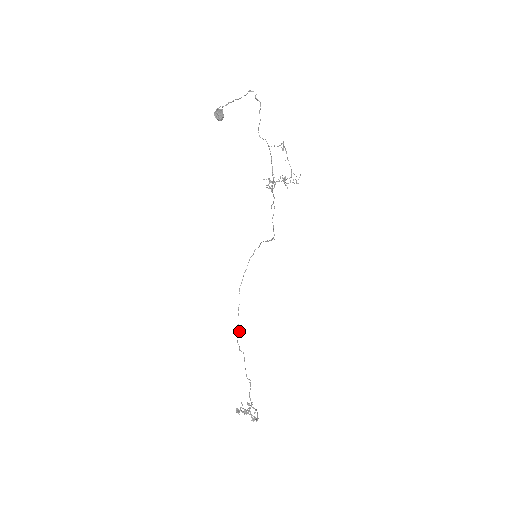
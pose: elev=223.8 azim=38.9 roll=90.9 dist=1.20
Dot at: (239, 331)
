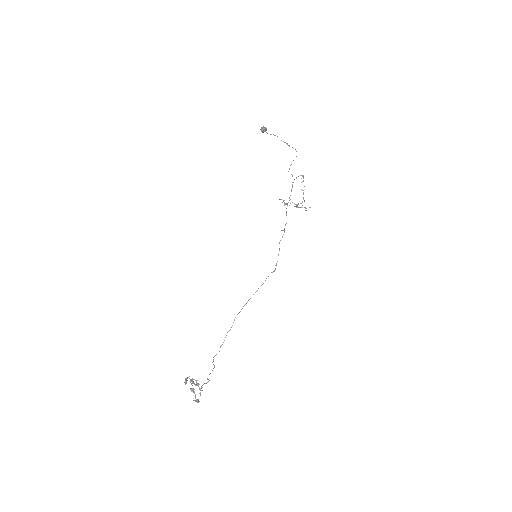
Dot at: occluded
